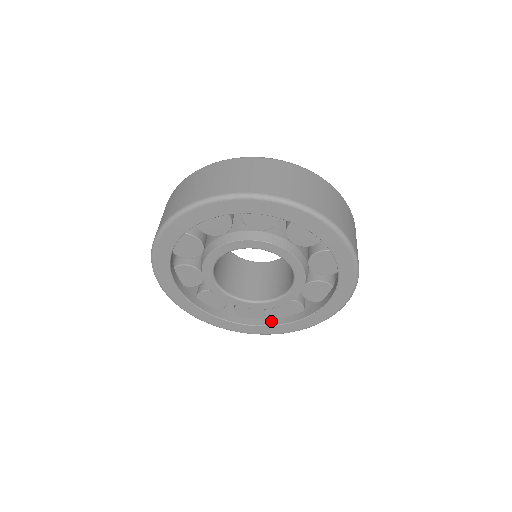
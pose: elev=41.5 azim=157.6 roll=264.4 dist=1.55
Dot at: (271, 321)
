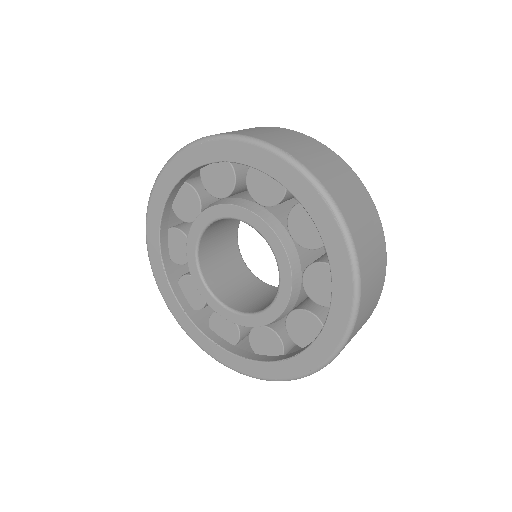
Dot at: (242, 352)
